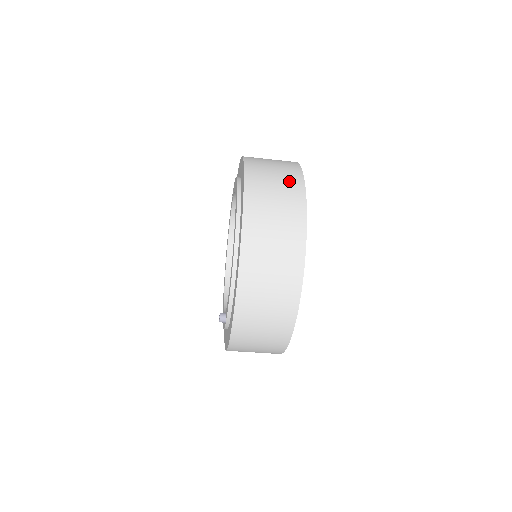
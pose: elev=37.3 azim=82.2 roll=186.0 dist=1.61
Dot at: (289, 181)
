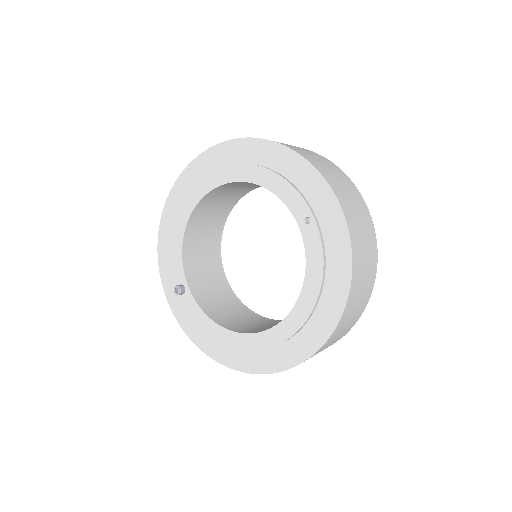
Dot at: occluded
